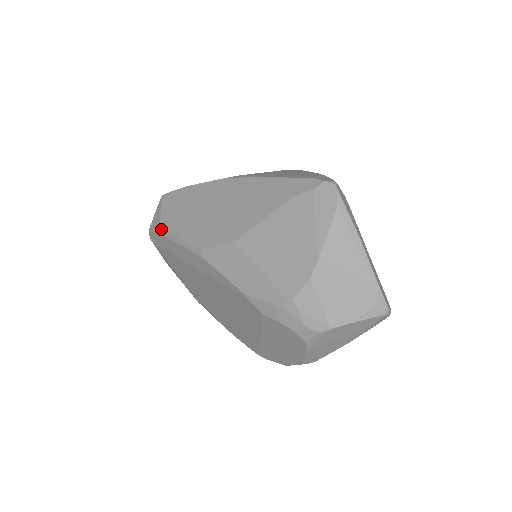
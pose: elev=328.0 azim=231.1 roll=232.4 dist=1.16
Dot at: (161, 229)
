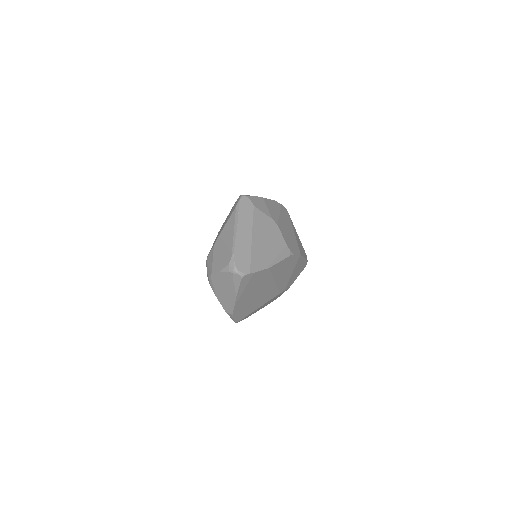
Dot at: occluded
